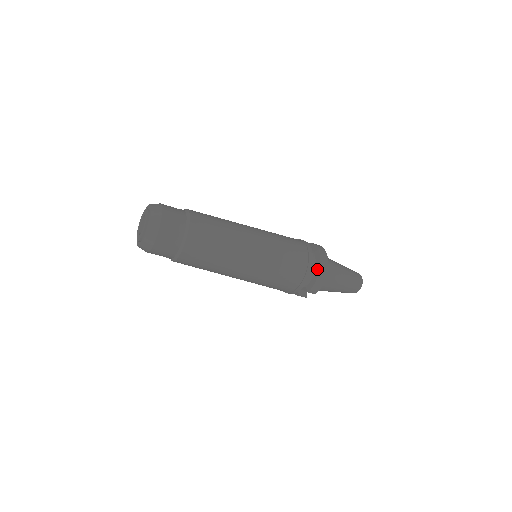
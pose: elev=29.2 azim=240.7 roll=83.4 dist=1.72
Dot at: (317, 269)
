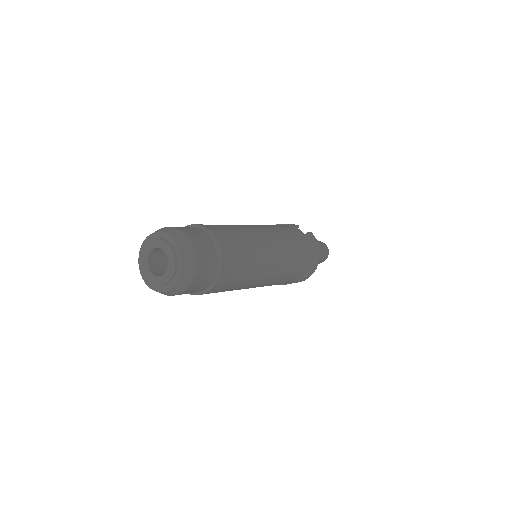
Dot at: (304, 275)
